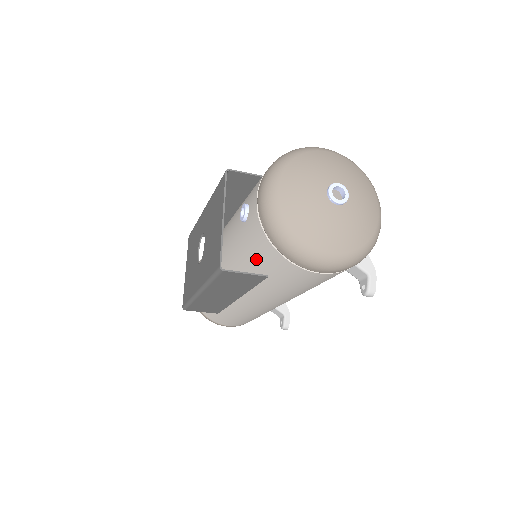
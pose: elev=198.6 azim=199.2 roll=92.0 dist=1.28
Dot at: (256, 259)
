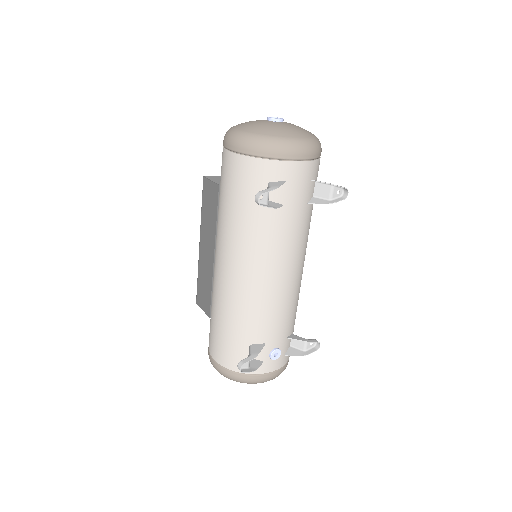
Dot at: occluded
